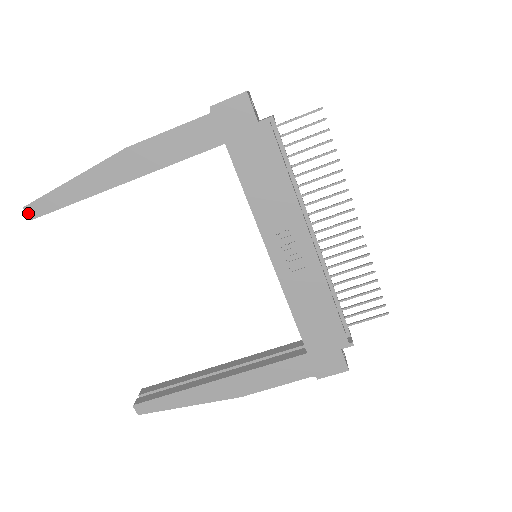
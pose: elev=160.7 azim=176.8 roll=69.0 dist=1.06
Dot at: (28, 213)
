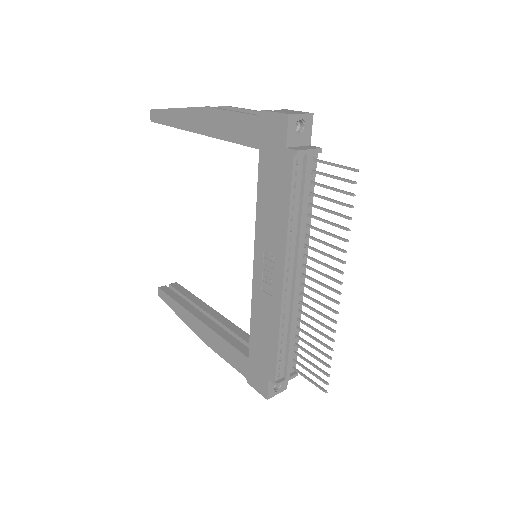
Dot at: (151, 115)
